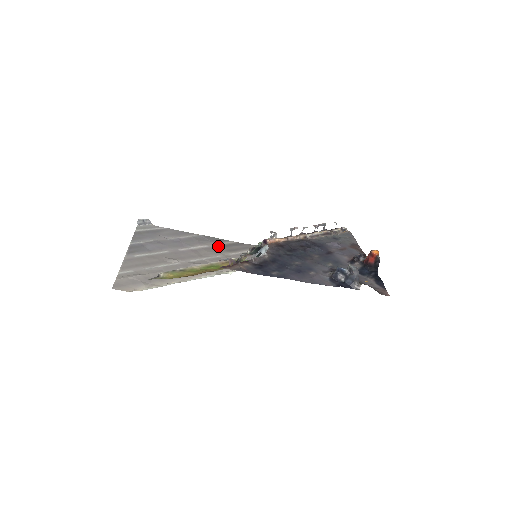
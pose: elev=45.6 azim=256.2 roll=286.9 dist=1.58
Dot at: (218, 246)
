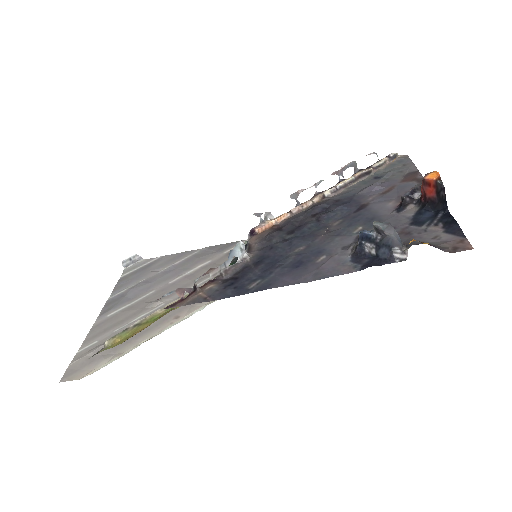
Dot at: (224, 255)
